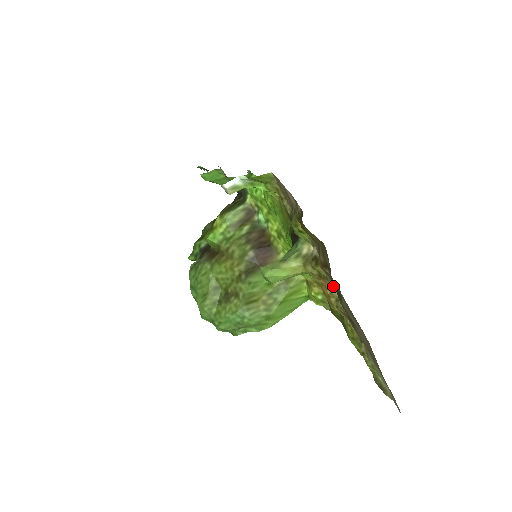
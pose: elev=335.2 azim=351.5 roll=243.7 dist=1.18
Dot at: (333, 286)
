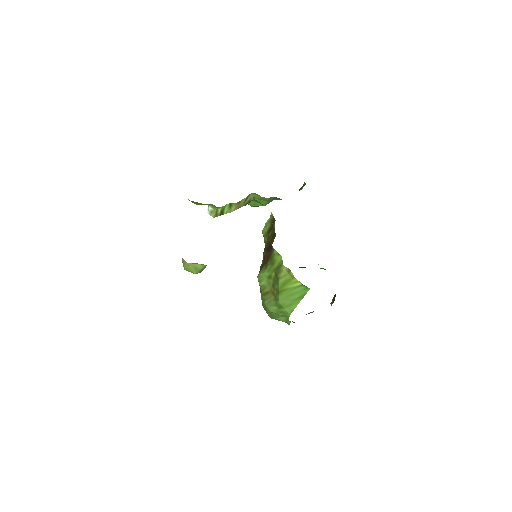
Dot at: occluded
